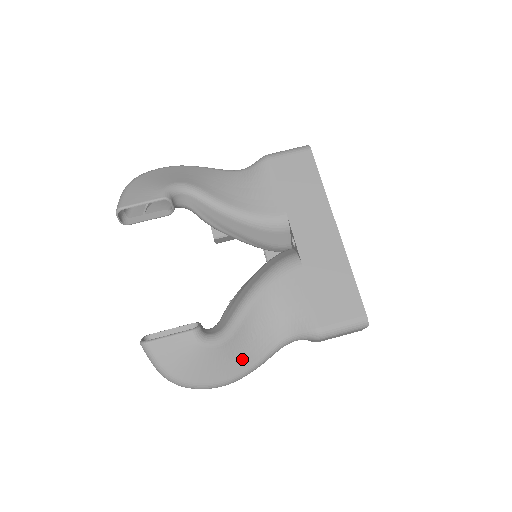
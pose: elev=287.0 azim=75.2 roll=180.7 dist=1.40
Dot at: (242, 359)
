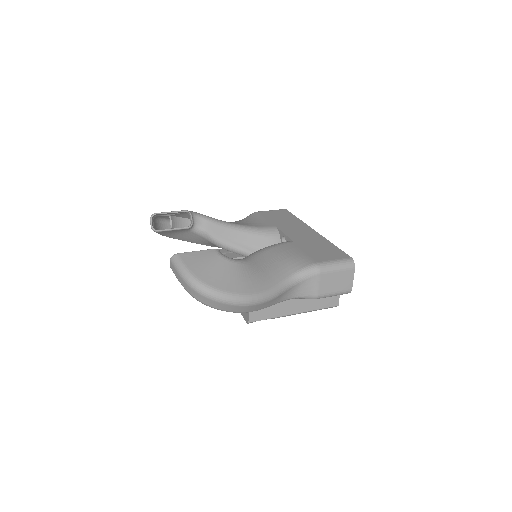
Dot at: (256, 282)
